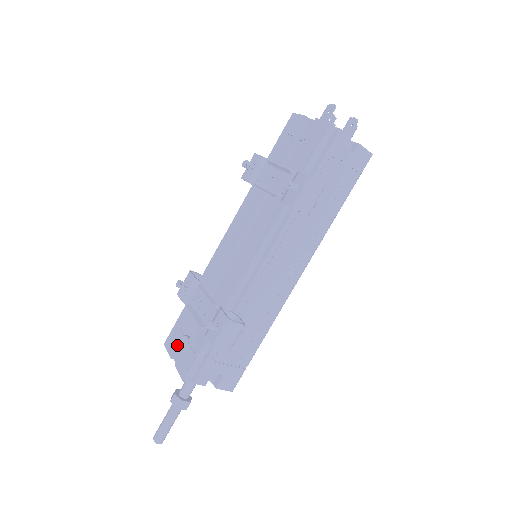
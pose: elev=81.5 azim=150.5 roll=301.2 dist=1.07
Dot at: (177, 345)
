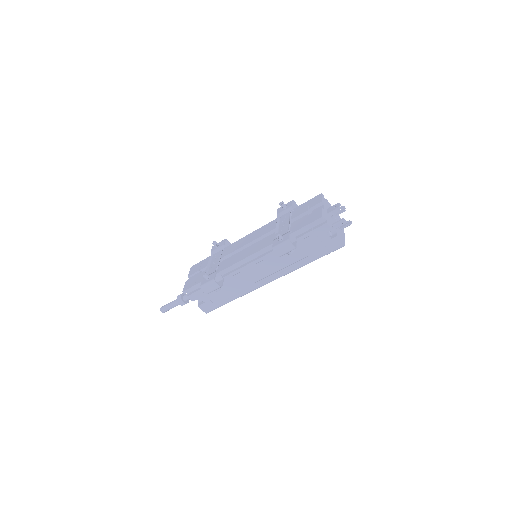
Dot at: (194, 272)
